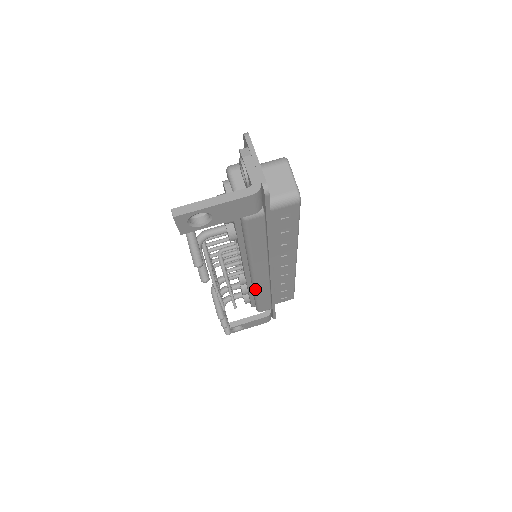
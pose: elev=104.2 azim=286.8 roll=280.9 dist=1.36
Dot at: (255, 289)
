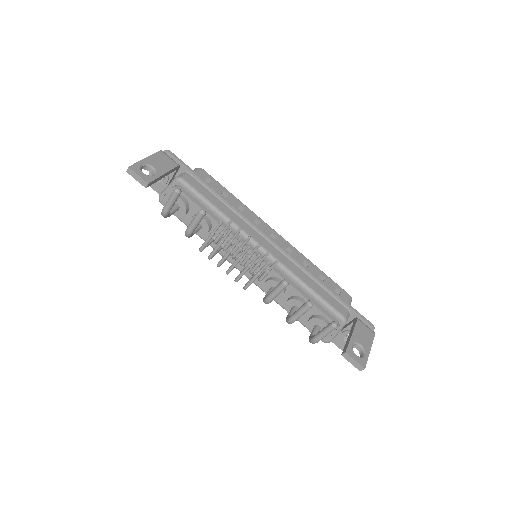
Dot at: (288, 270)
